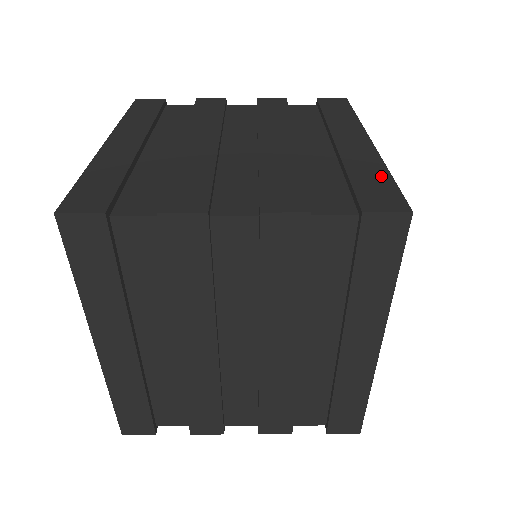
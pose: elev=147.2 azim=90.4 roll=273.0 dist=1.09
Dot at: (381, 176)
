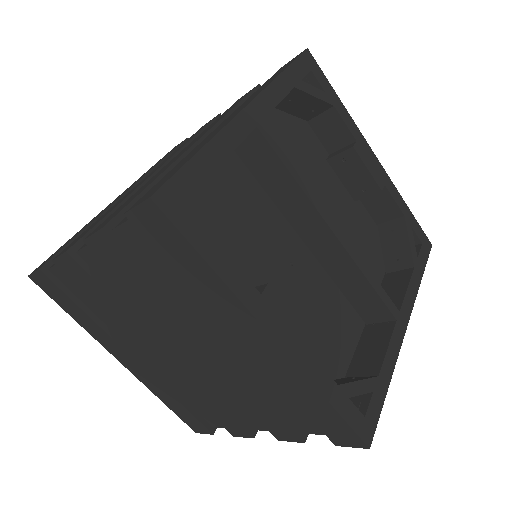
Dot at: (190, 157)
